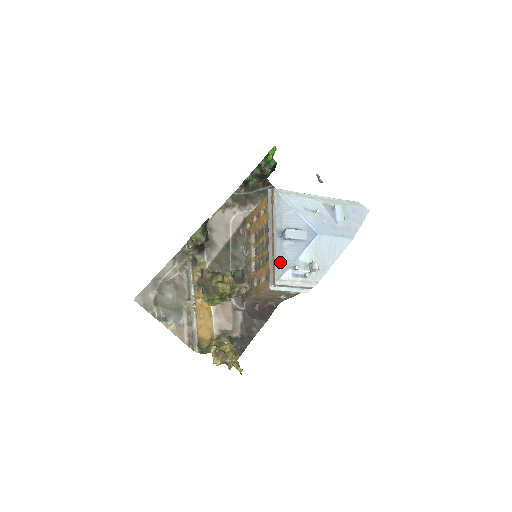
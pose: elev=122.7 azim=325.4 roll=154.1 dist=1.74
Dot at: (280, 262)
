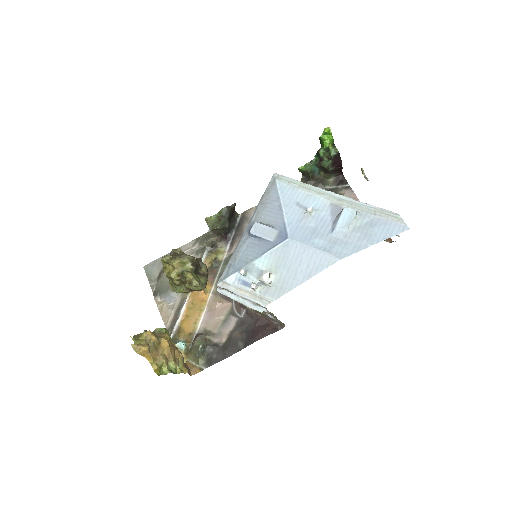
Dot at: (234, 261)
